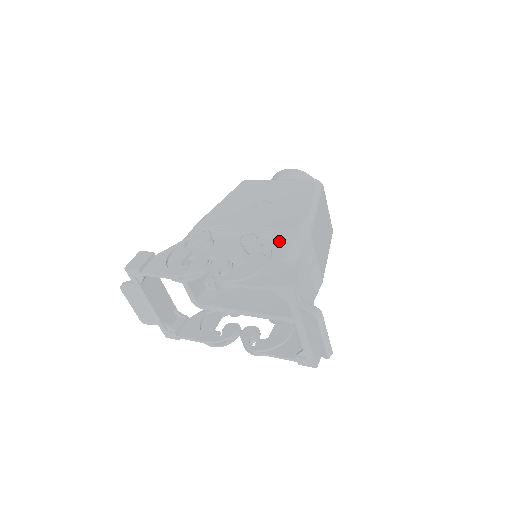
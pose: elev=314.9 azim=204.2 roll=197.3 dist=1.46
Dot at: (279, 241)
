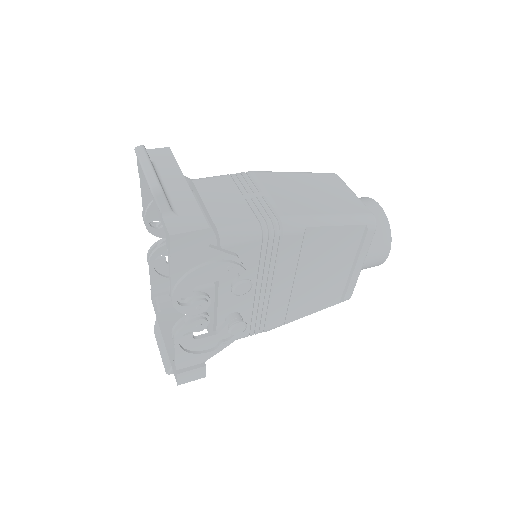
Dot at: occluded
